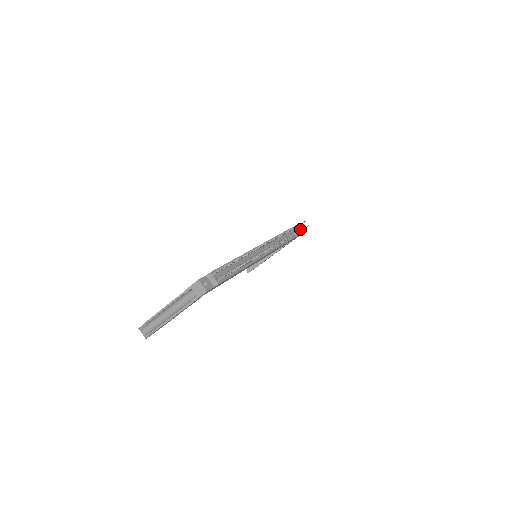
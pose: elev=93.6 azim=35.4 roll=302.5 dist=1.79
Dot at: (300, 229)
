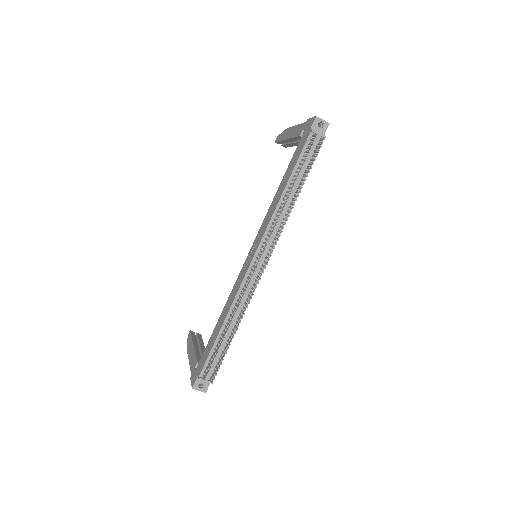
Dot at: (314, 144)
